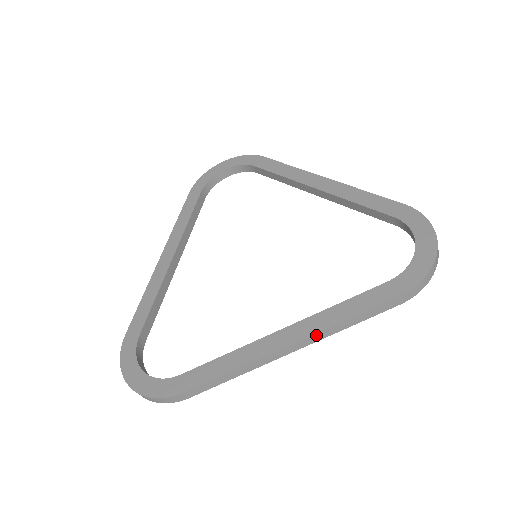
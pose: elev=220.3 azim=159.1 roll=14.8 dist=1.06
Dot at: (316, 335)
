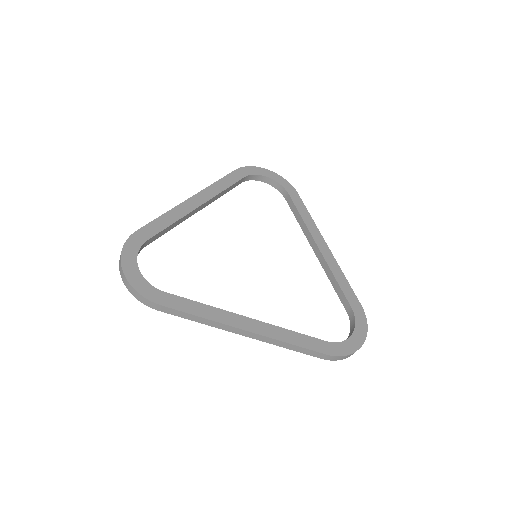
Dot at: (267, 338)
